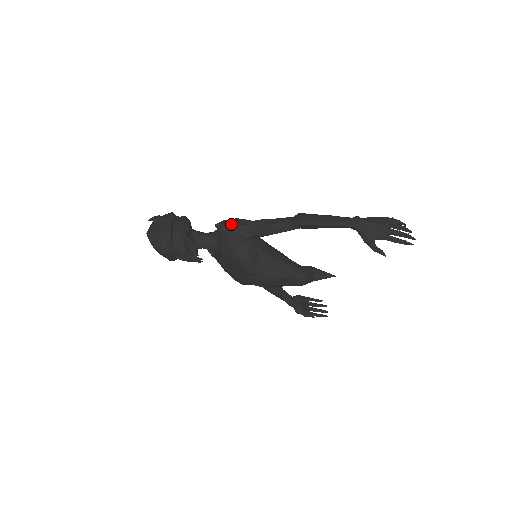
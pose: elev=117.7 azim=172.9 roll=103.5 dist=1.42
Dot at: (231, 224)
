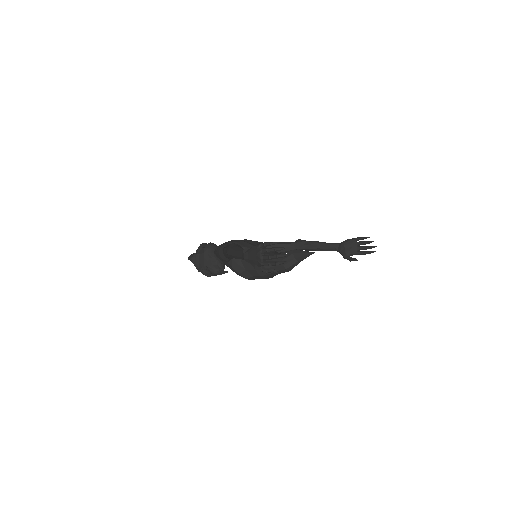
Dot at: (216, 253)
